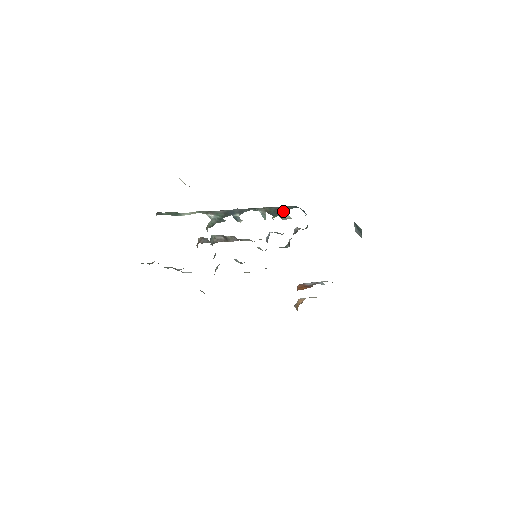
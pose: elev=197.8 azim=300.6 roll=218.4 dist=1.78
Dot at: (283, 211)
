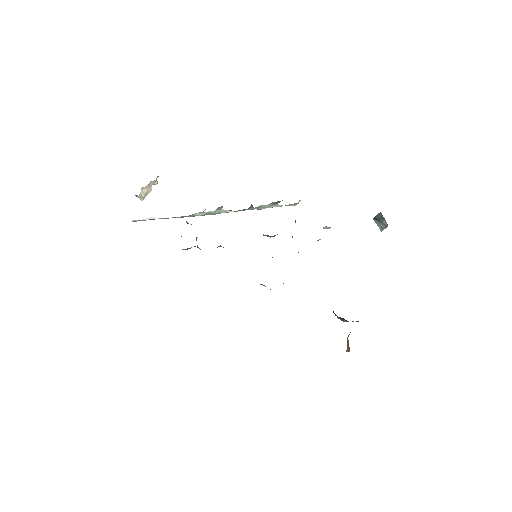
Dot at: (274, 204)
